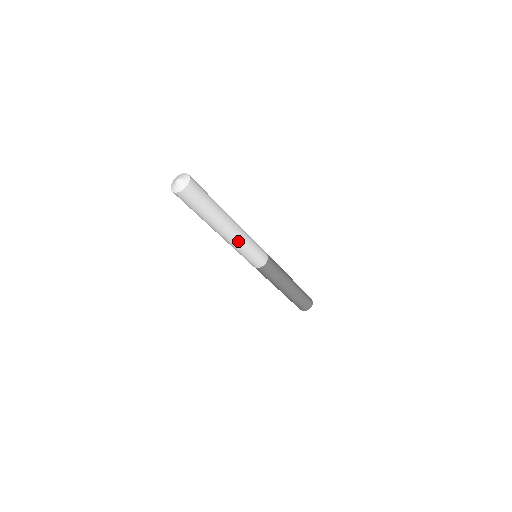
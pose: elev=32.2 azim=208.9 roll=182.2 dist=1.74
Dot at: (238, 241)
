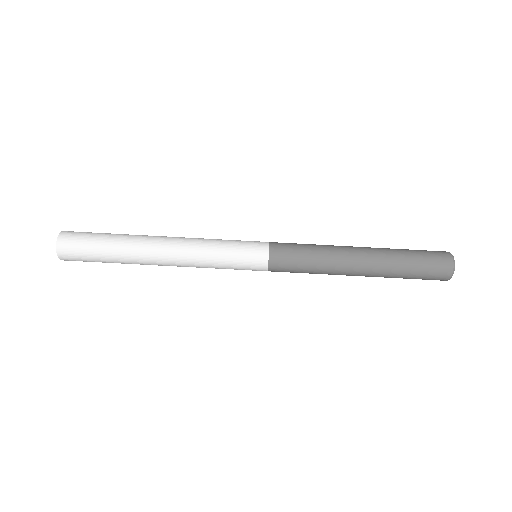
Dot at: (189, 251)
